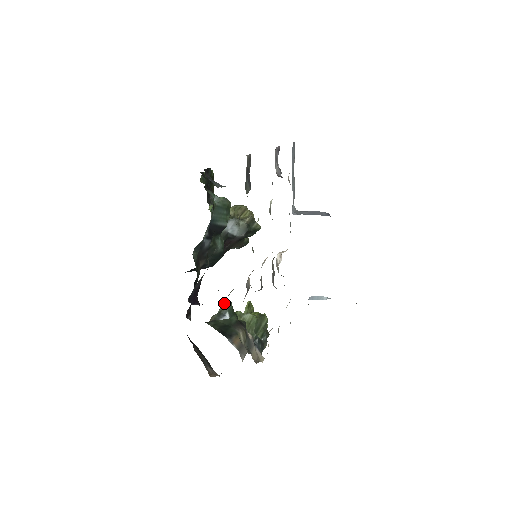
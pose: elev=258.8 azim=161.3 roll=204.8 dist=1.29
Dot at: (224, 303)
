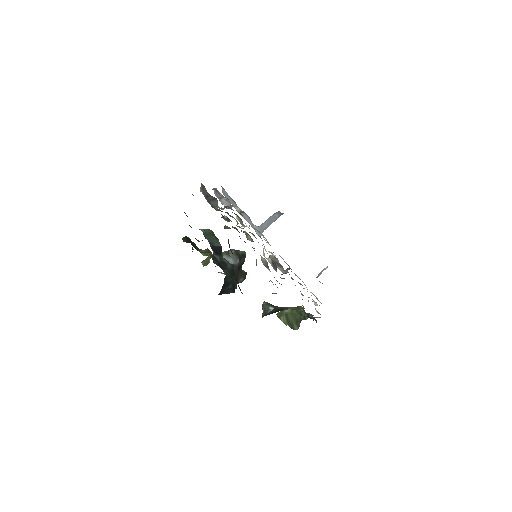
Dot at: (262, 306)
